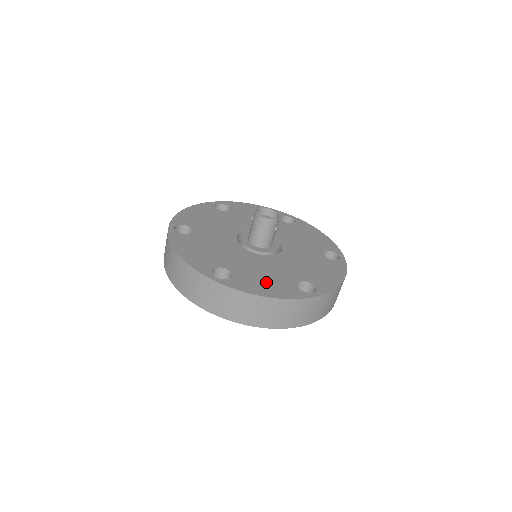
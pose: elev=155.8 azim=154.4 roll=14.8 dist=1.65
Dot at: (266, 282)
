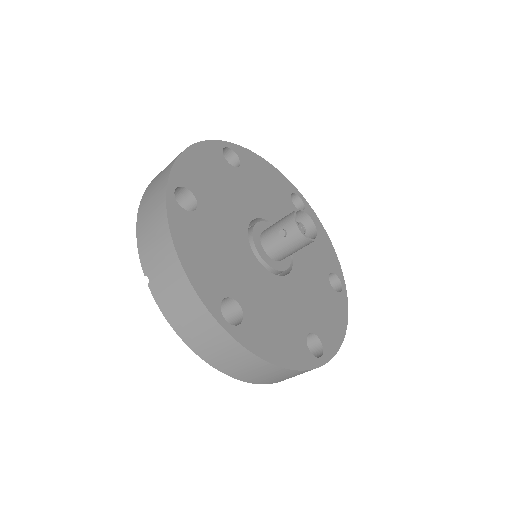
Dot at: (329, 313)
